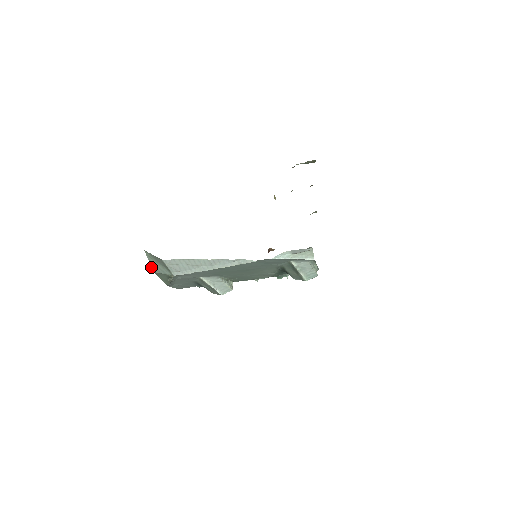
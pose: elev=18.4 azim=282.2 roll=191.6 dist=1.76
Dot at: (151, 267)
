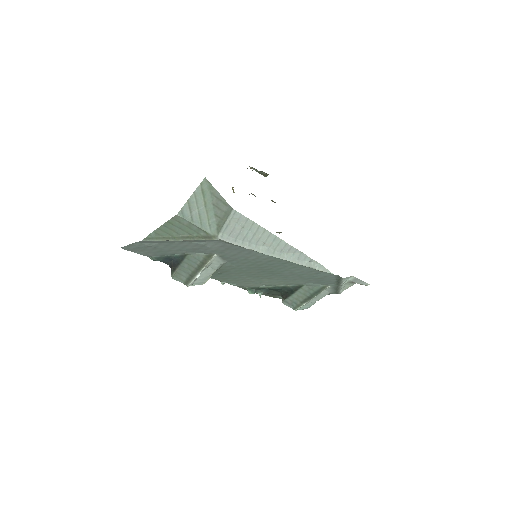
Dot at: (183, 206)
